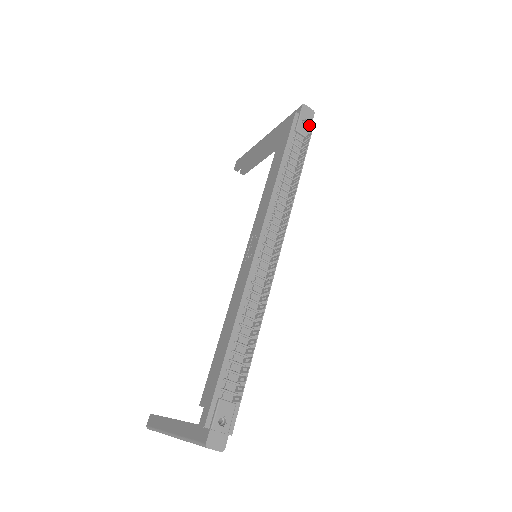
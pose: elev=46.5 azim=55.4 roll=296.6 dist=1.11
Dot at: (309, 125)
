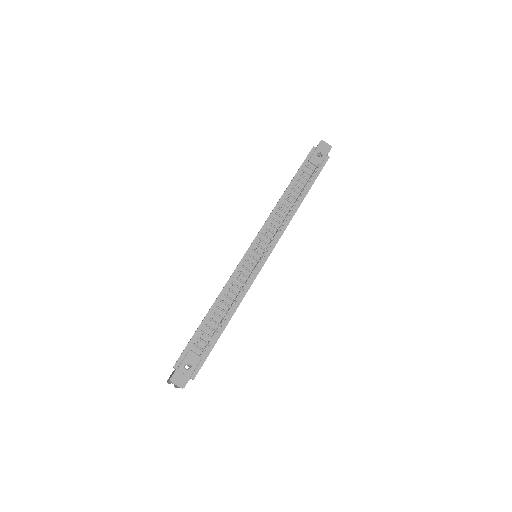
Dot at: (323, 157)
